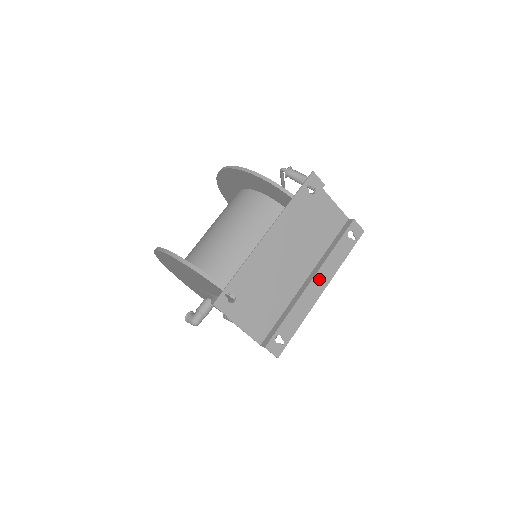
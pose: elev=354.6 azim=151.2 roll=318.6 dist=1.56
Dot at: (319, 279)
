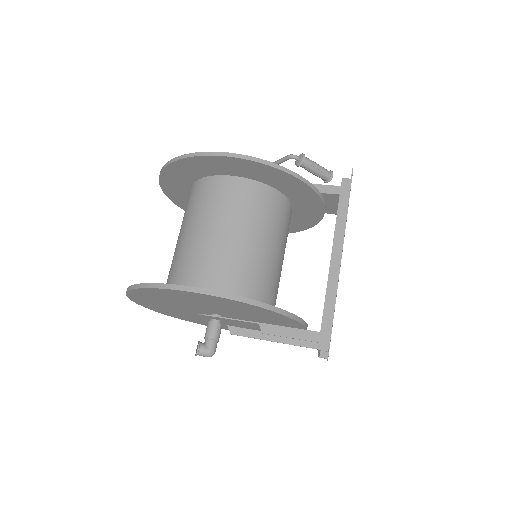
Dot at: occluded
